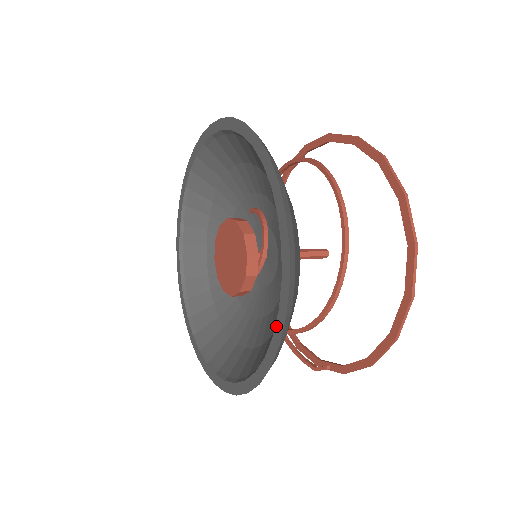
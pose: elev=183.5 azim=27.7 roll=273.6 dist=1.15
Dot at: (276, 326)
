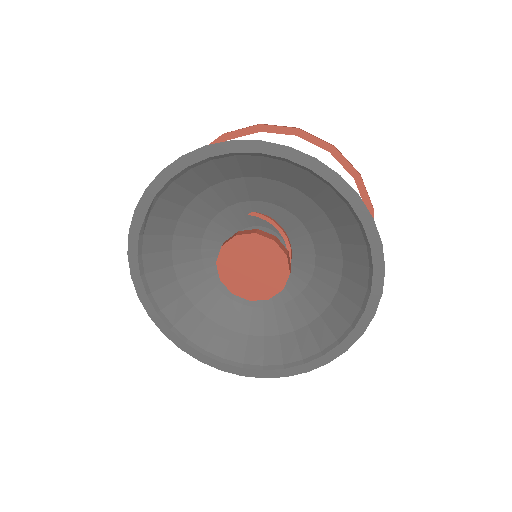
Dot at: (347, 339)
